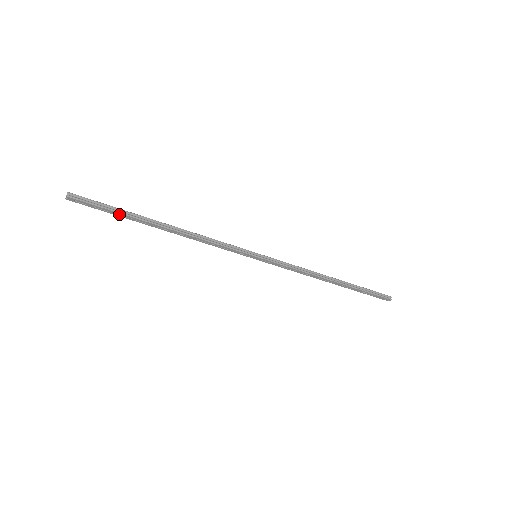
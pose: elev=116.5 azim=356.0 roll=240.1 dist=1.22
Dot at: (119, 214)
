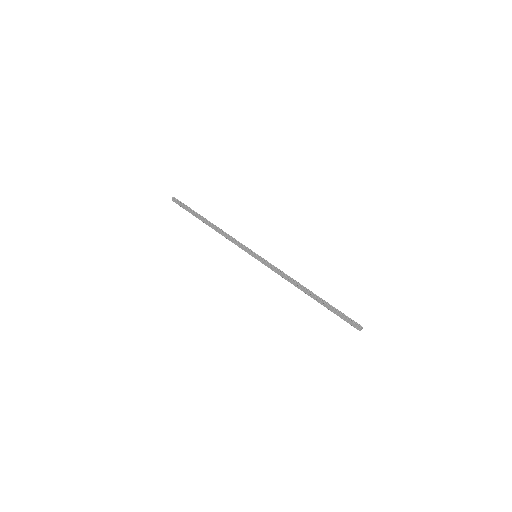
Dot at: (191, 211)
